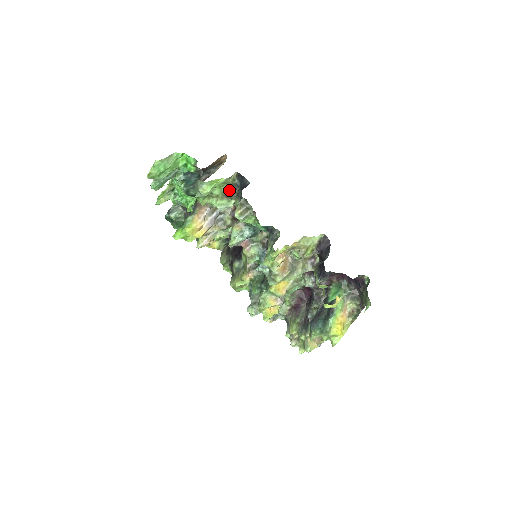
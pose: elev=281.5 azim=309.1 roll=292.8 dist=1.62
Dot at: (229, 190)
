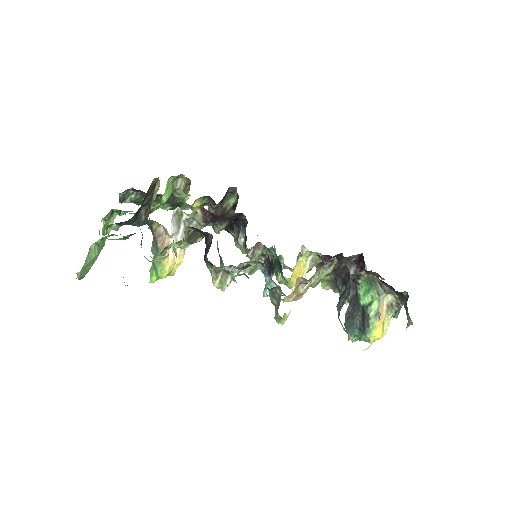
Dot at: (189, 241)
